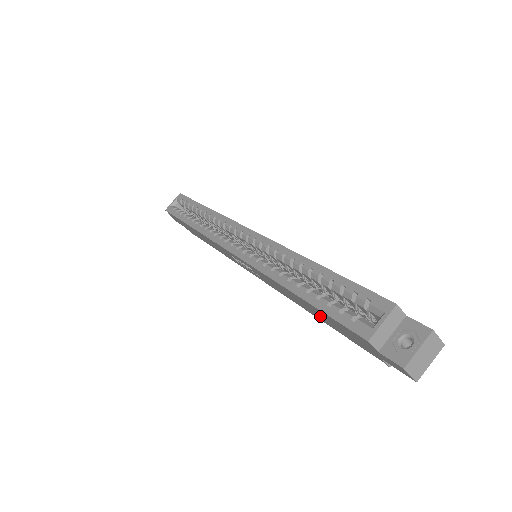
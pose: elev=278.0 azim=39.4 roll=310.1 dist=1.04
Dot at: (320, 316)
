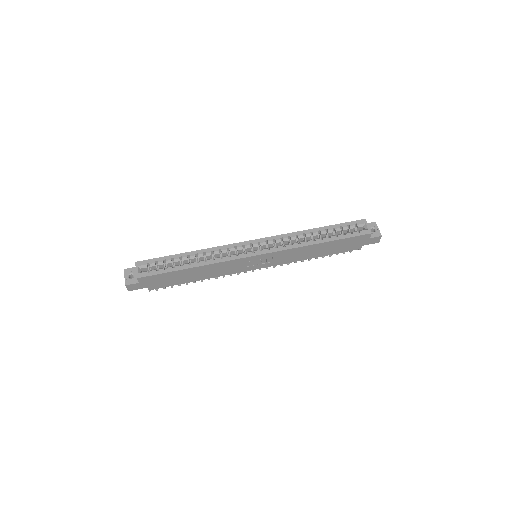
Dot at: (329, 250)
